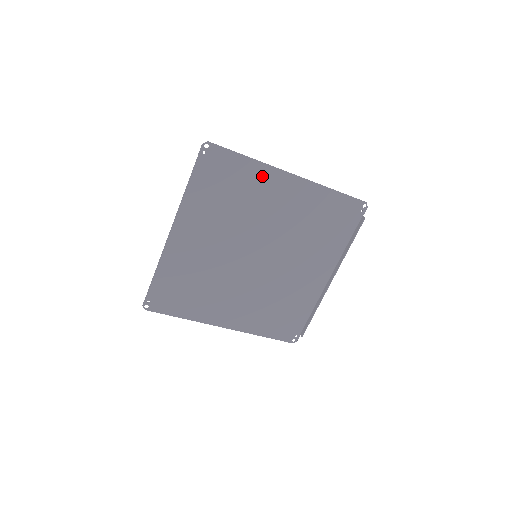
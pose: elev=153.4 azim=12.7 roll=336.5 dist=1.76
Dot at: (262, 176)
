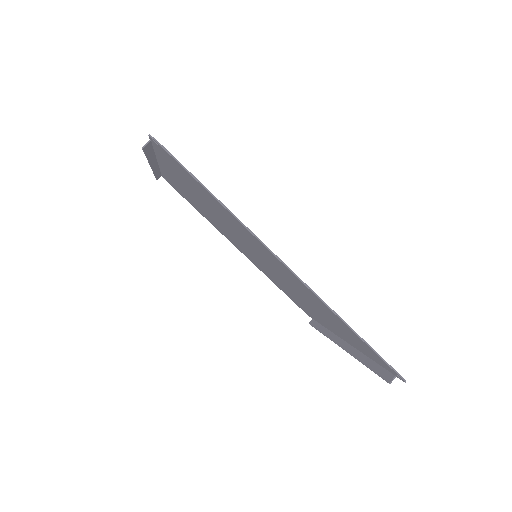
Dot at: (244, 229)
